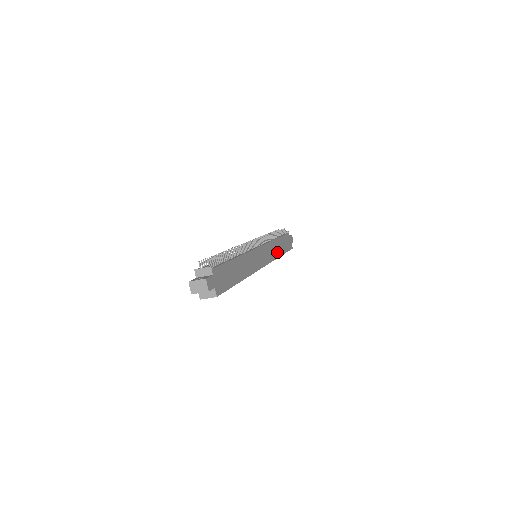
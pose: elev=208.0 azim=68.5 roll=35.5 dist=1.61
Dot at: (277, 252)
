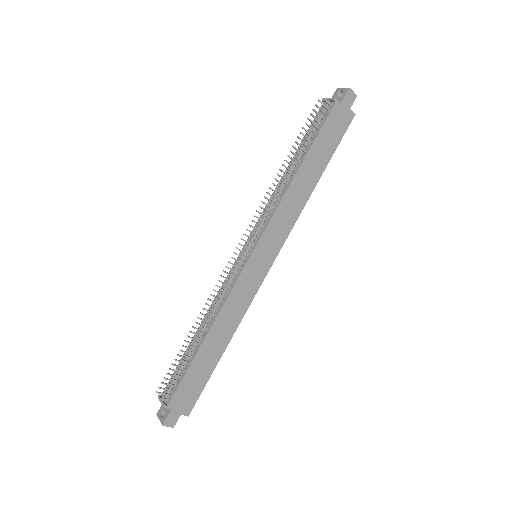
Dot at: (302, 196)
